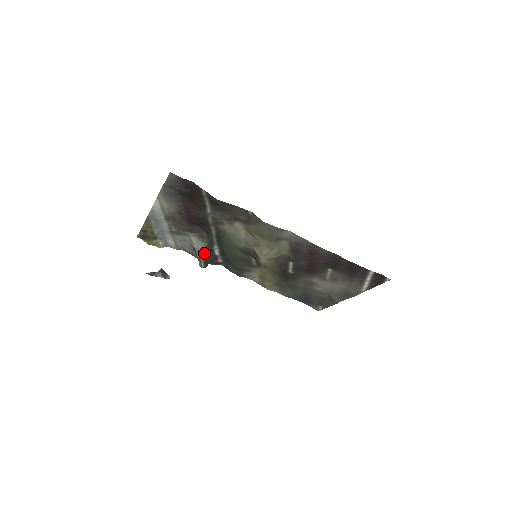
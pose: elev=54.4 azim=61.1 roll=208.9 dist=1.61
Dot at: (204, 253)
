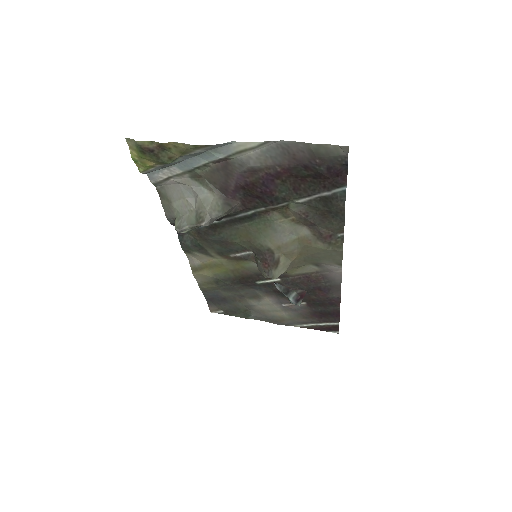
Dot at: occluded
